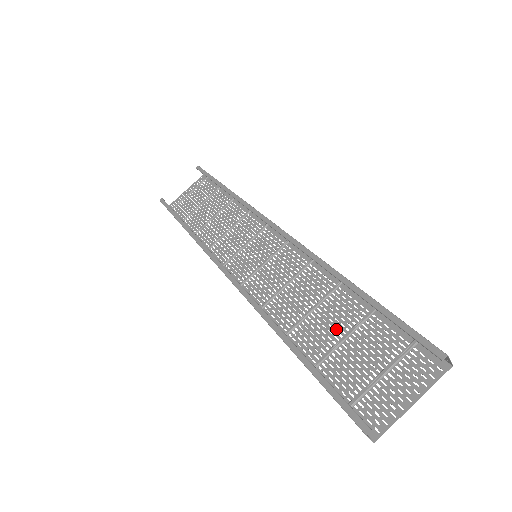
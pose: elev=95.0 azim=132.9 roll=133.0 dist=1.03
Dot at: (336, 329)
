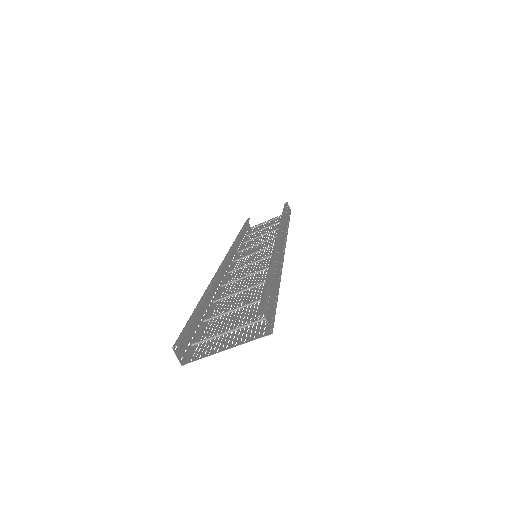
Dot at: (243, 302)
